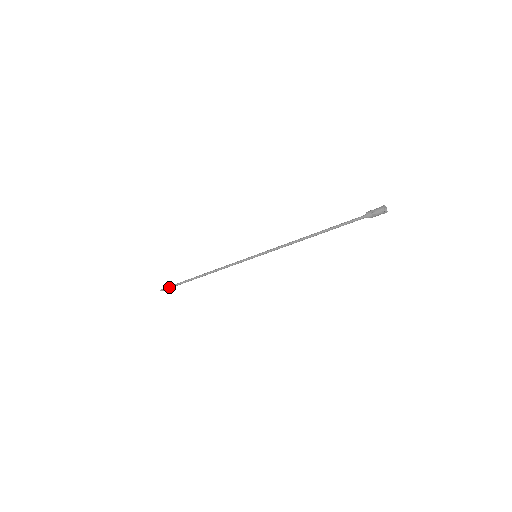
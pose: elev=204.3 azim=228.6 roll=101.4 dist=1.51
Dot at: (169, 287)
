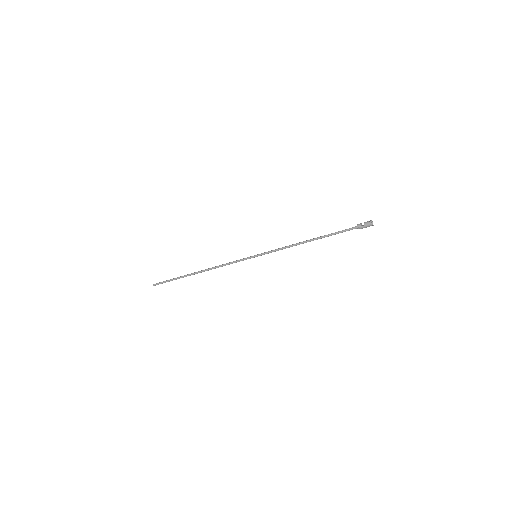
Dot at: (164, 281)
